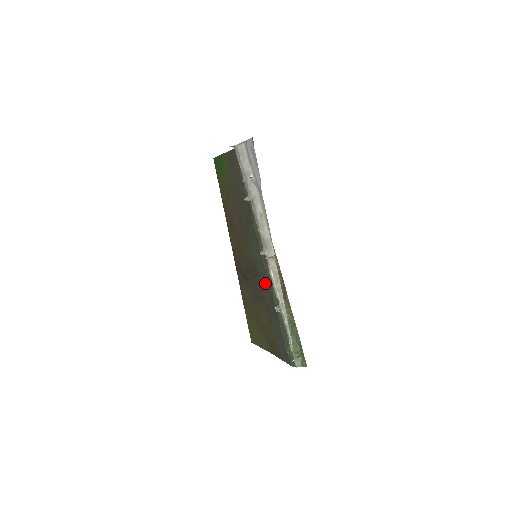
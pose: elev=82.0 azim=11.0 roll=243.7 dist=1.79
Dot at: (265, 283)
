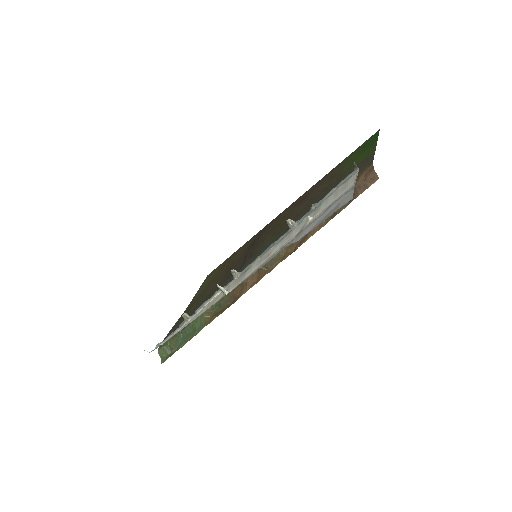
Dot at: (230, 281)
